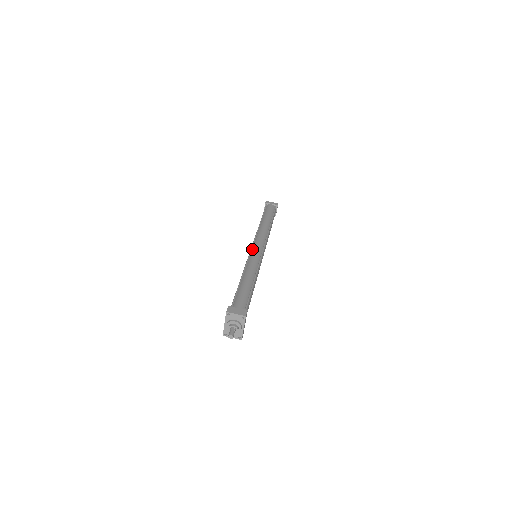
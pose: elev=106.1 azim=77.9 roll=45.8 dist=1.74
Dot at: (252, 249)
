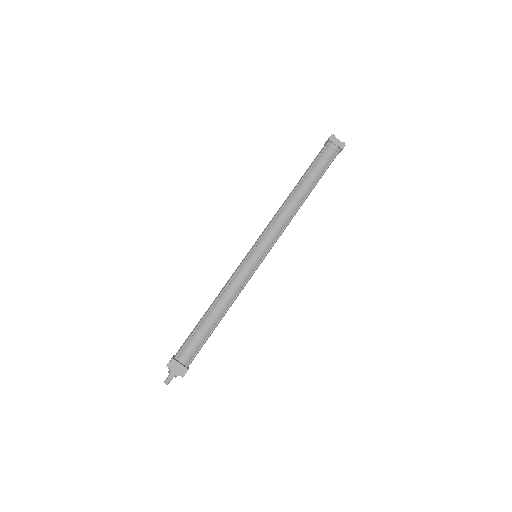
Dot at: (253, 250)
